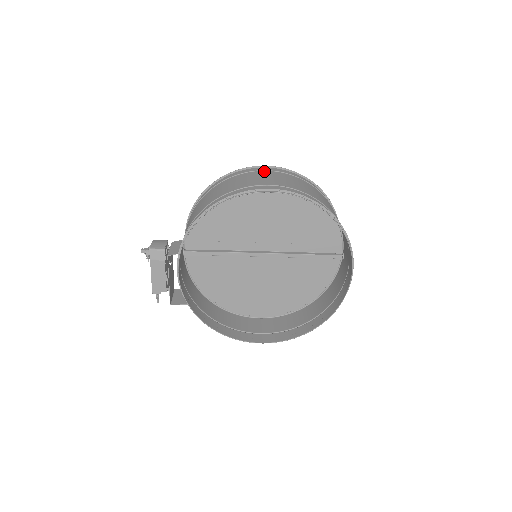
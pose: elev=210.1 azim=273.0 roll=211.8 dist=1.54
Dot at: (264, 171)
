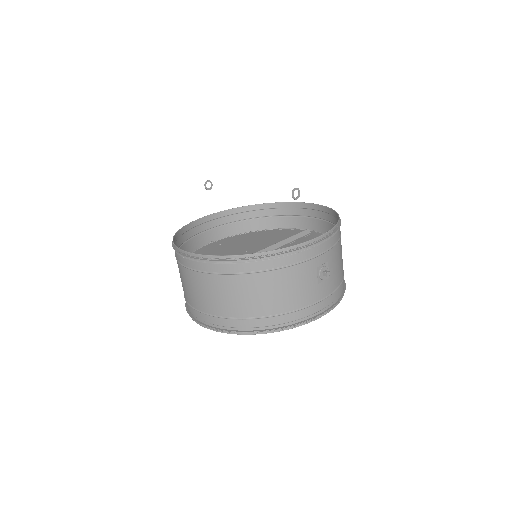
Dot at: (189, 271)
